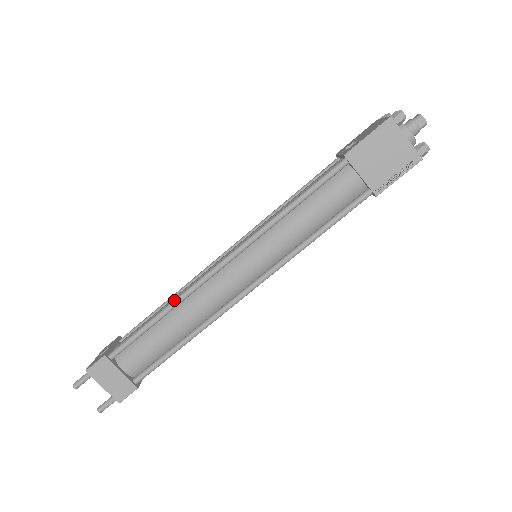
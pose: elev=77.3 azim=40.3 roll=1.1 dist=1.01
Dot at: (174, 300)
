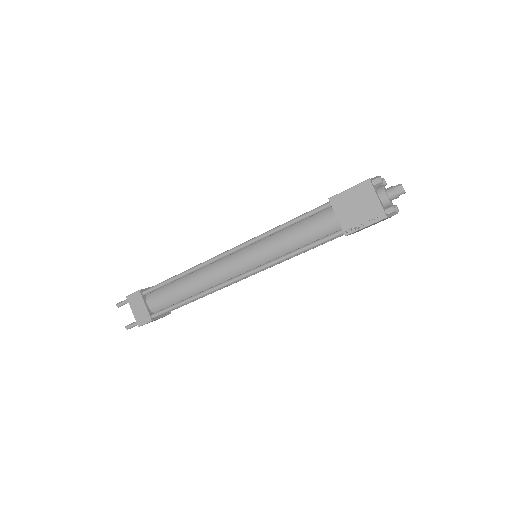
Dot at: (191, 268)
